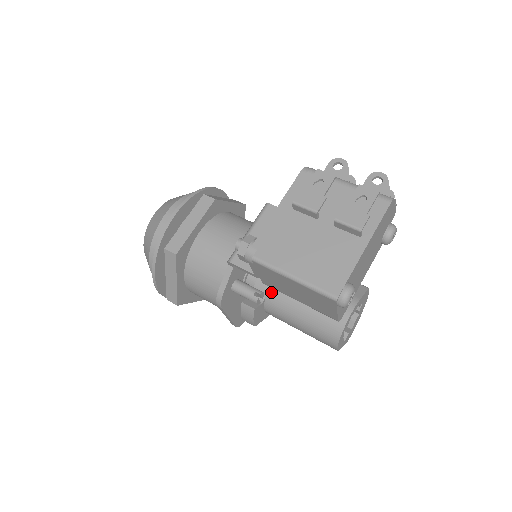
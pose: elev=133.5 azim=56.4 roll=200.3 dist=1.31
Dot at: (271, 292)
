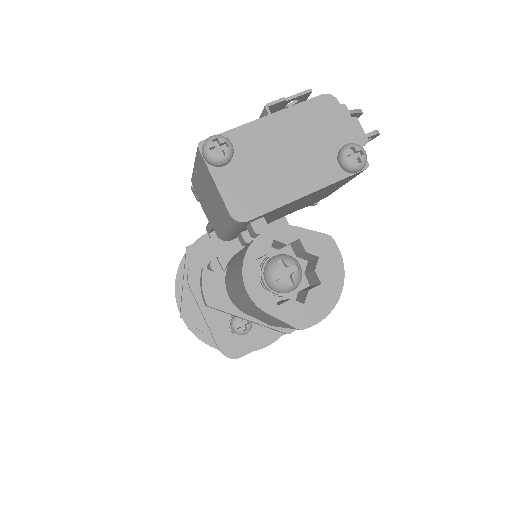
Dot at: occluded
